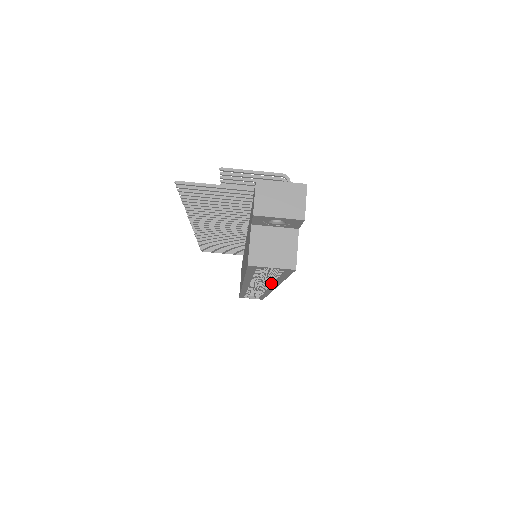
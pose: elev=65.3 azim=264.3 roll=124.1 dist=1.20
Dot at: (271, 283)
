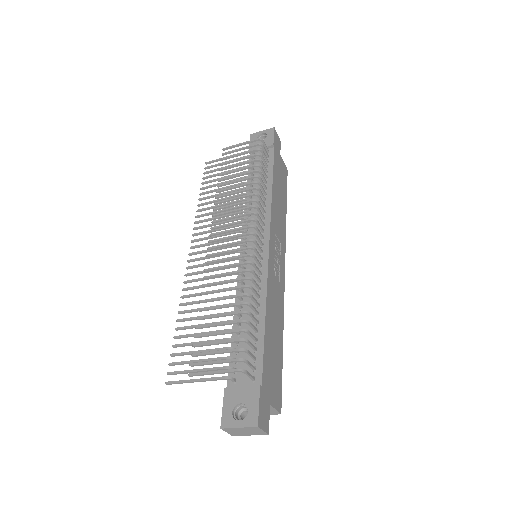
Dot at: occluded
